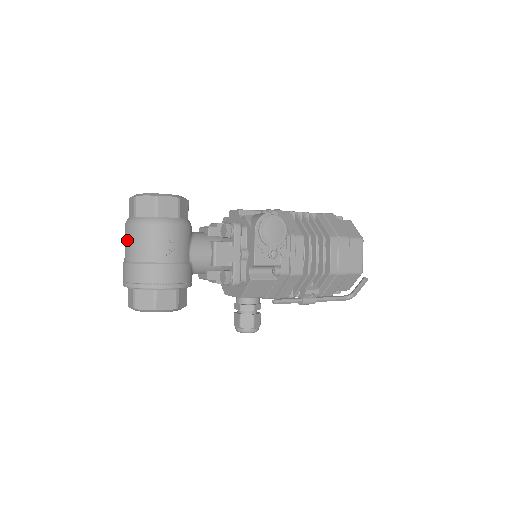
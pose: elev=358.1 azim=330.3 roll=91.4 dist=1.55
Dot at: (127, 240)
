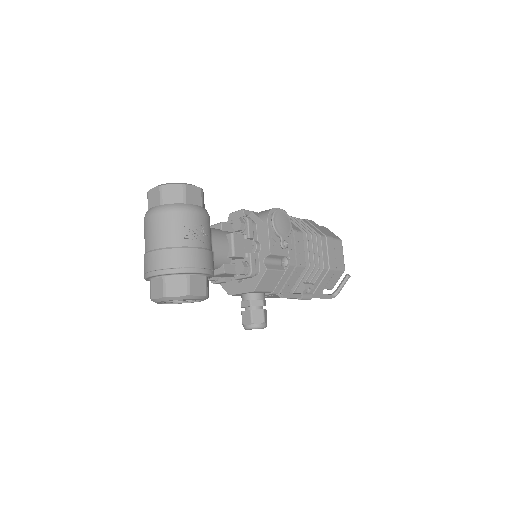
Dot at: (153, 228)
